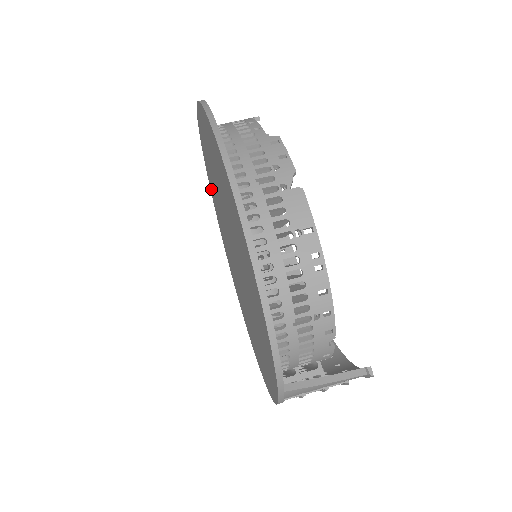
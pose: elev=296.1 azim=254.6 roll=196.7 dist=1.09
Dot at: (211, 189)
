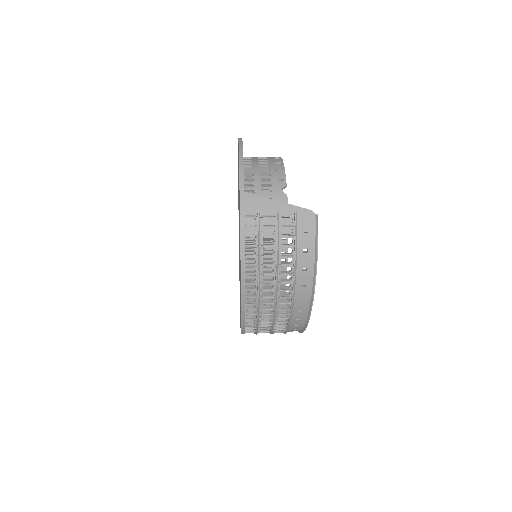
Dot at: occluded
